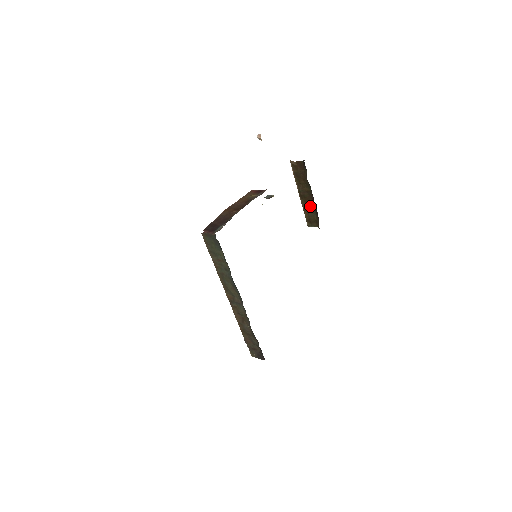
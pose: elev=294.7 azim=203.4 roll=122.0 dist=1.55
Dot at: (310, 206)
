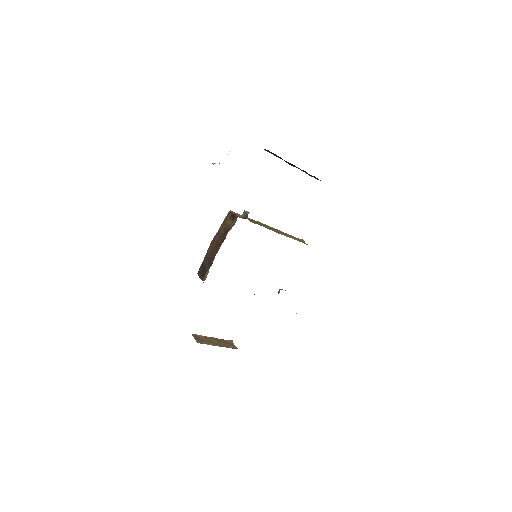
Dot at: (305, 172)
